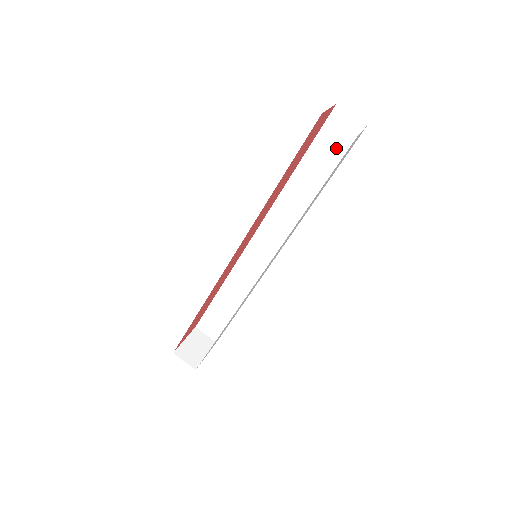
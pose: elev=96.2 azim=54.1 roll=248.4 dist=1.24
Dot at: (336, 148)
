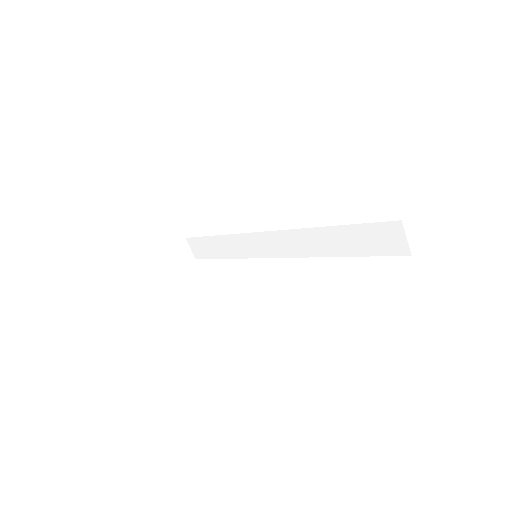
Dot at: (375, 245)
